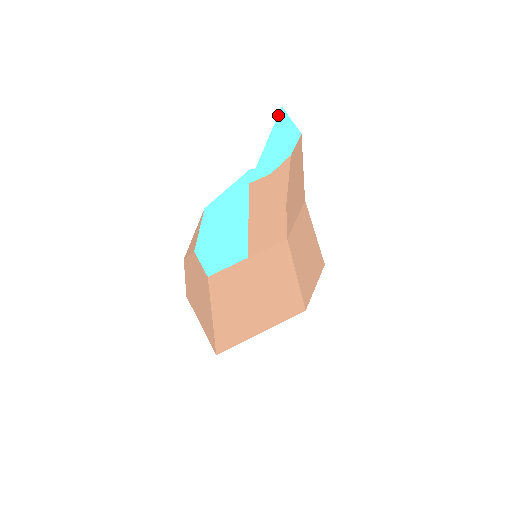
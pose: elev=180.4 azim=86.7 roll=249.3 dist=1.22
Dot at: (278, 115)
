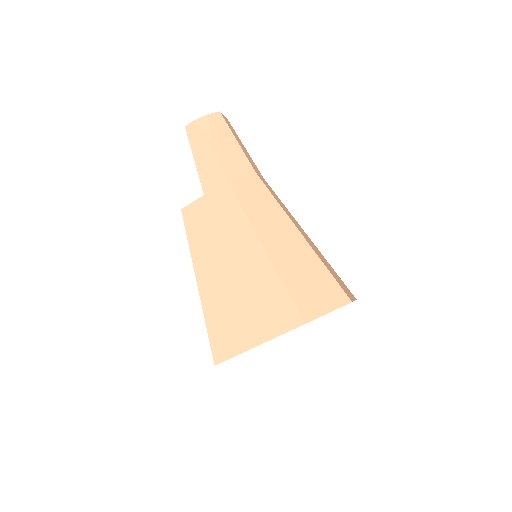
Dot at: occluded
